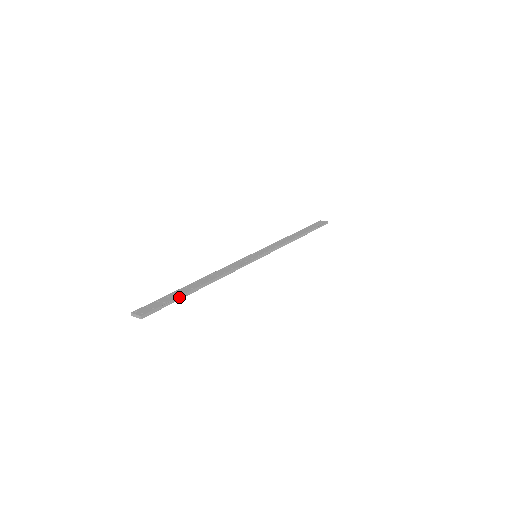
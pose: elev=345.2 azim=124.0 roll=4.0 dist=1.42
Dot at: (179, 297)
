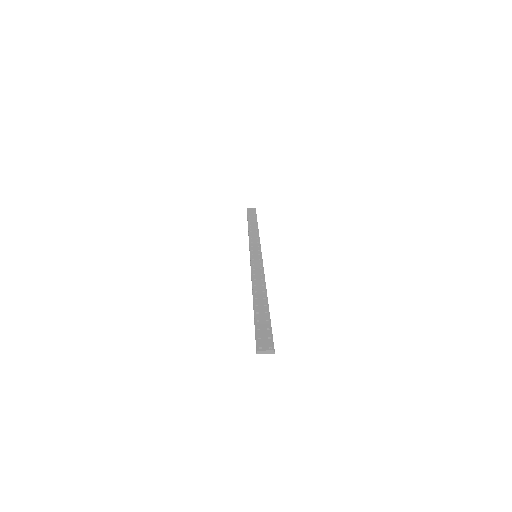
Dot at: (269, 318)
